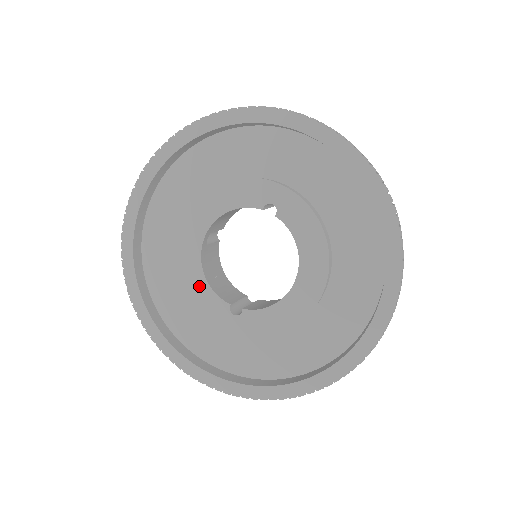
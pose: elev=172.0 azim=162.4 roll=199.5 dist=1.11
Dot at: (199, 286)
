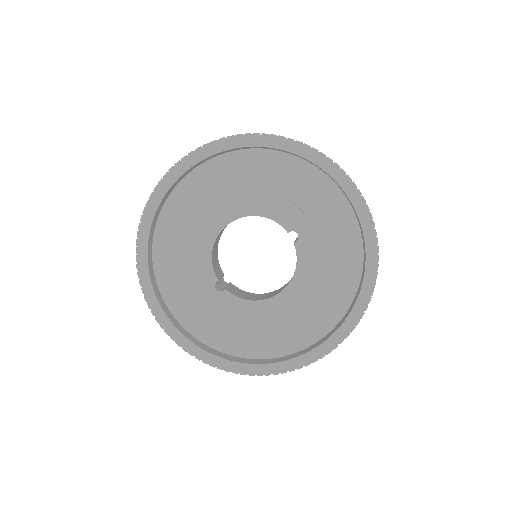
Dot at: (203, 253)
